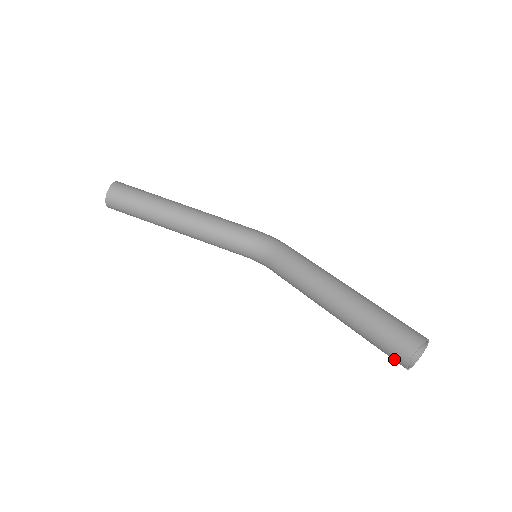
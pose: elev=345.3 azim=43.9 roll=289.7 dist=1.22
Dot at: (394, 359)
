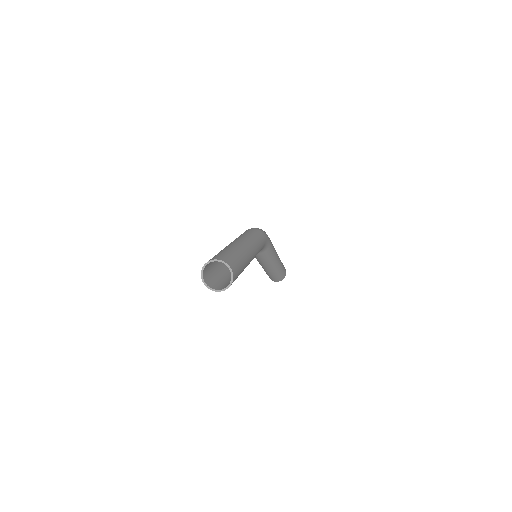
Dot at: (270, 278)
